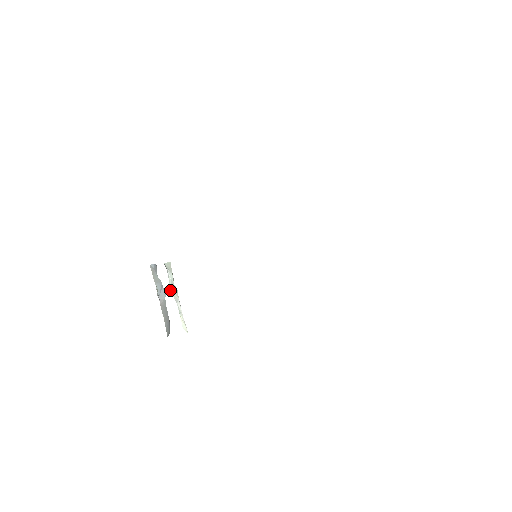
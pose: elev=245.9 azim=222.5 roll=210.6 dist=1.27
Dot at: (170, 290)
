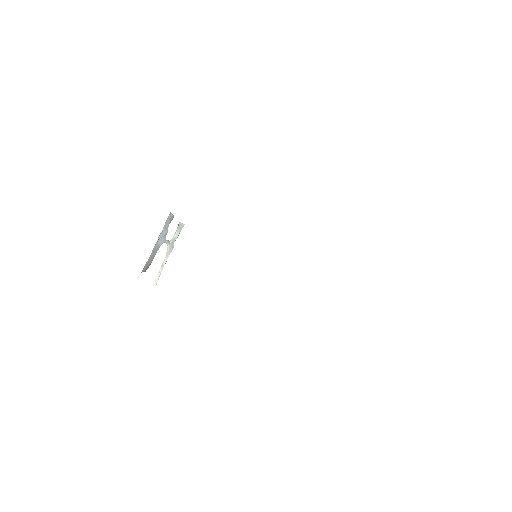
Dot at: (169, 243)
